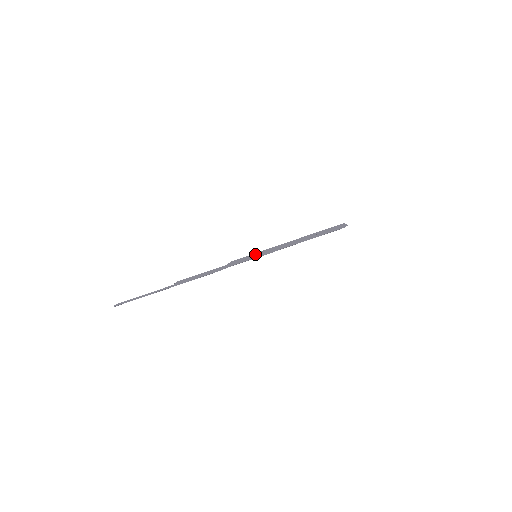
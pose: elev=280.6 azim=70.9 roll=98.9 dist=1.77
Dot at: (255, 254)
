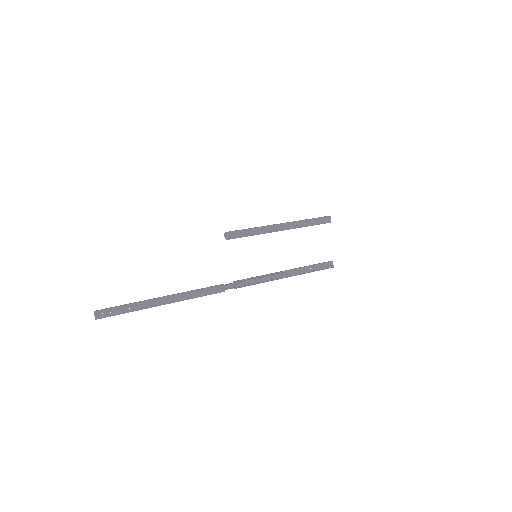
Dot at: (250, 228)
